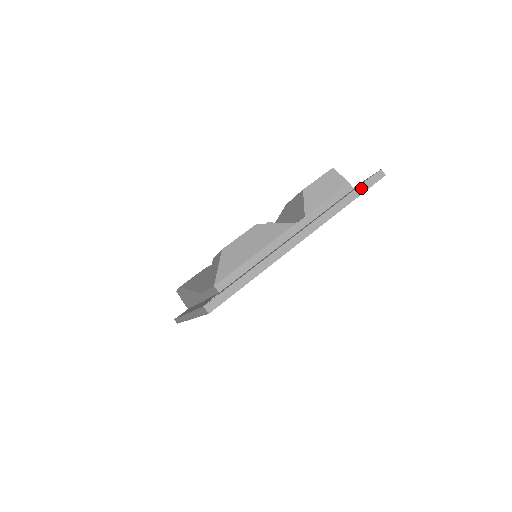
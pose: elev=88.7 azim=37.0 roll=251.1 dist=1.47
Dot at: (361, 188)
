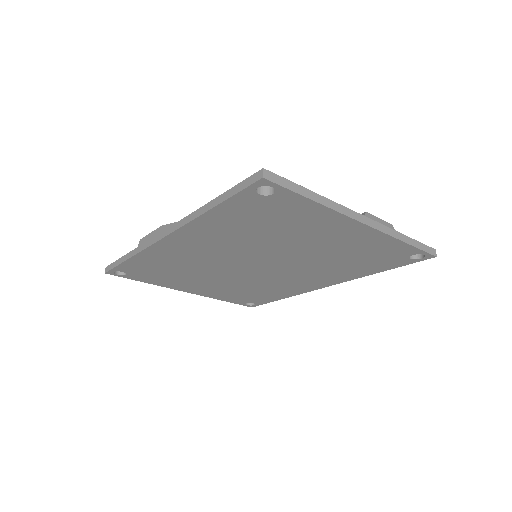
Dot at: (418, 244)
